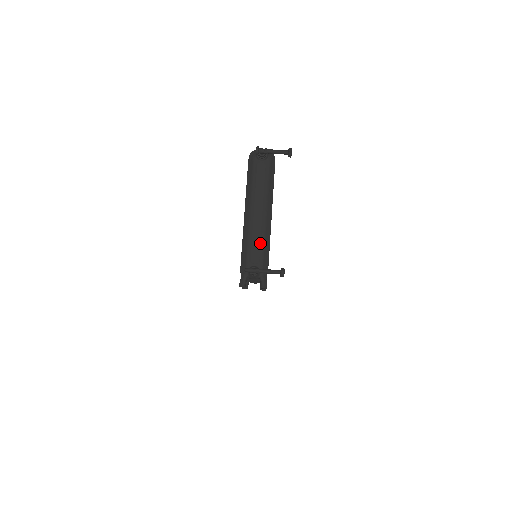
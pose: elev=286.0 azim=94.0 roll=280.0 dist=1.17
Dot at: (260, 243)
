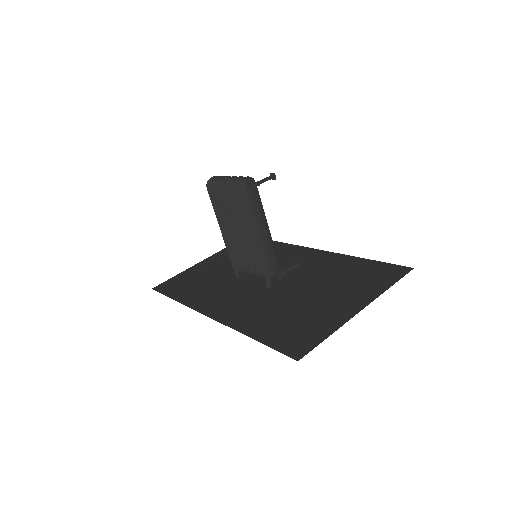
Dot at: (271, 251)
